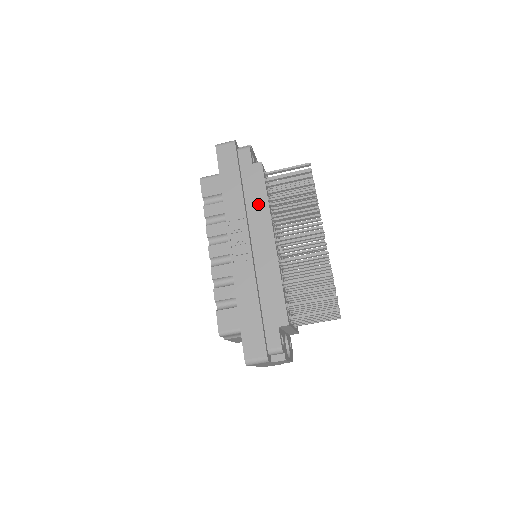
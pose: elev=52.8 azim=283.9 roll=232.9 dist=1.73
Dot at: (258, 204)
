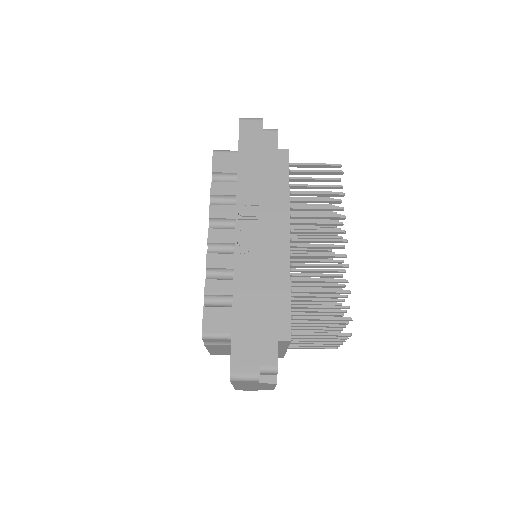
Dot at: (277, 194)
